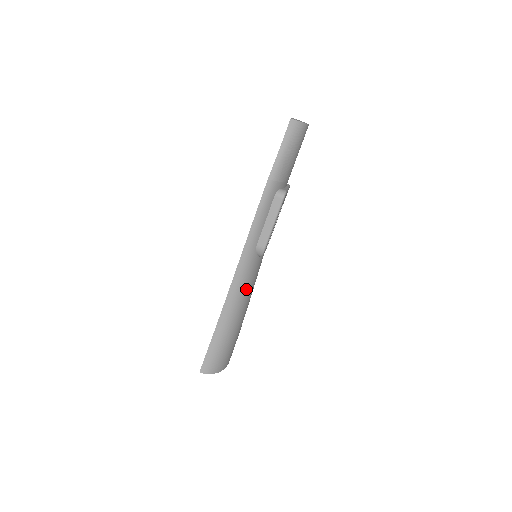
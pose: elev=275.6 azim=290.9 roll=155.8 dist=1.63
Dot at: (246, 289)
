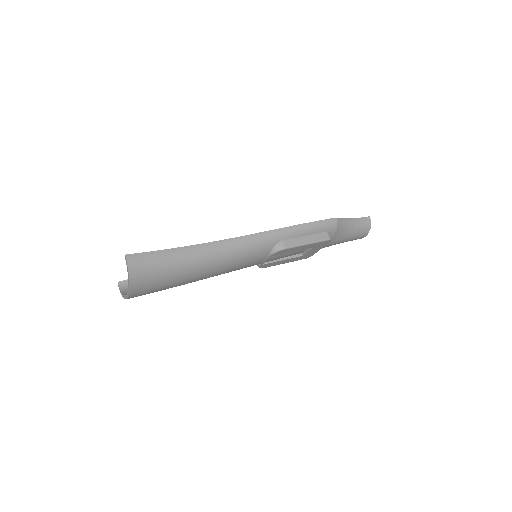
Dot at: (237, 256)
